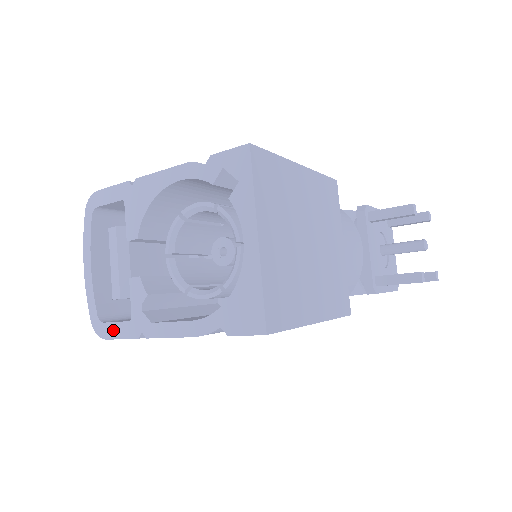
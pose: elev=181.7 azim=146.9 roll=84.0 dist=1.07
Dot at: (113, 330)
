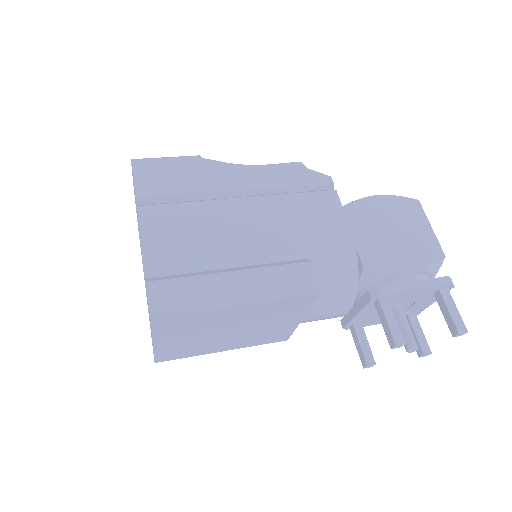
Dot at: occluded
